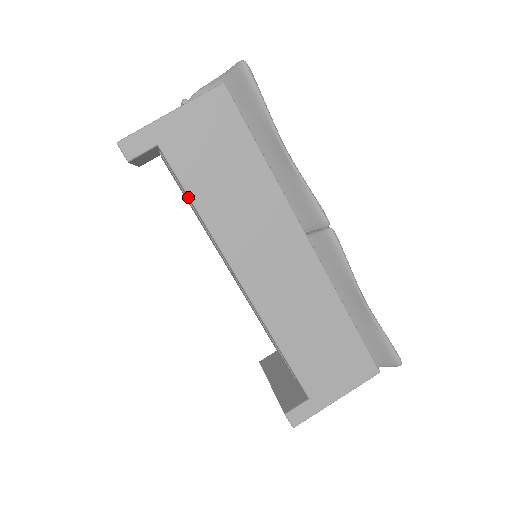
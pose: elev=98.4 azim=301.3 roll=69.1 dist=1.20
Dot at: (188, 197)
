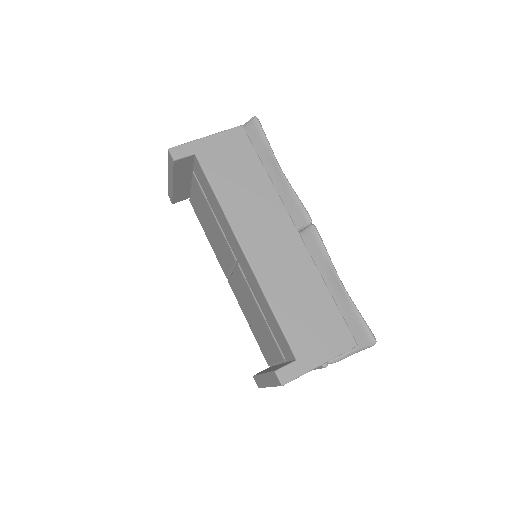
Dot at: (211, 188)
